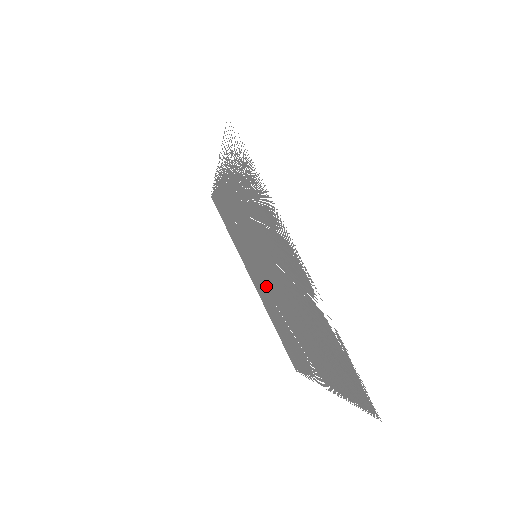
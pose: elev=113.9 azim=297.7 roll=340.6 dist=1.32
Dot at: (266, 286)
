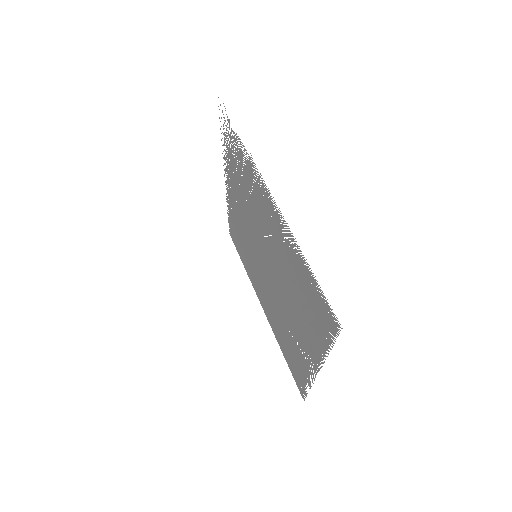
Dot at: (267, 290)
